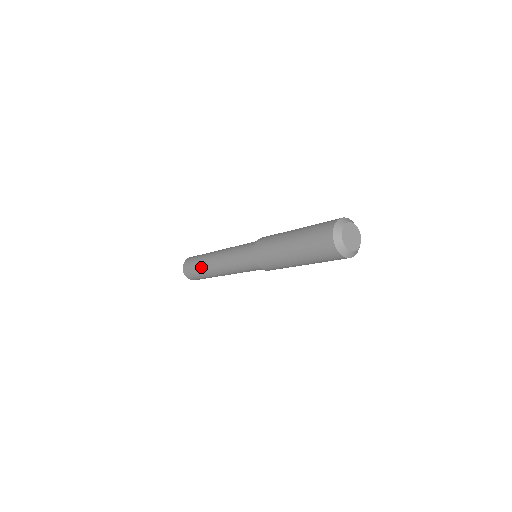
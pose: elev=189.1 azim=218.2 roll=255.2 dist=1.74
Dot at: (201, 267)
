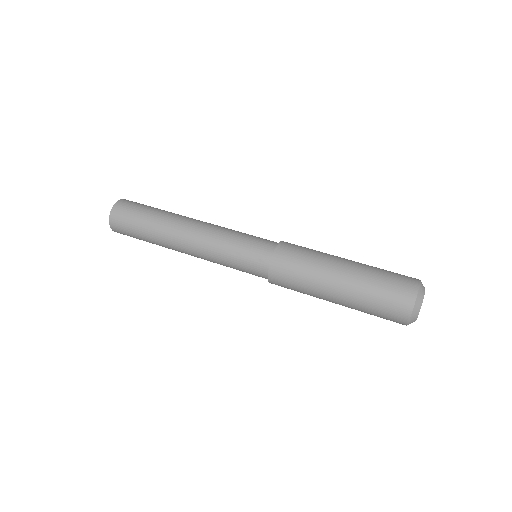
Dot at: occluded
